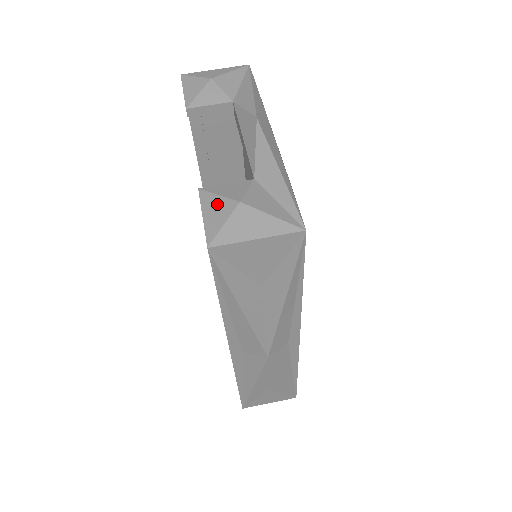
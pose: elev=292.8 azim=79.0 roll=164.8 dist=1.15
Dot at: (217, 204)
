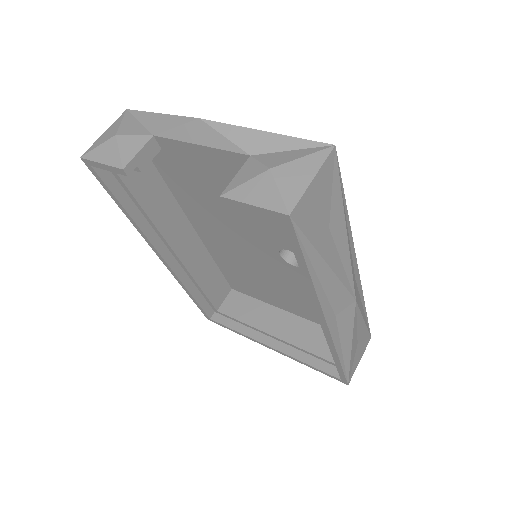
Dot at: (253, 188)
